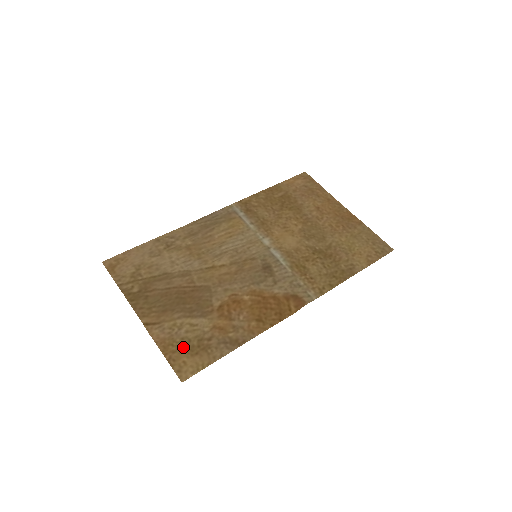
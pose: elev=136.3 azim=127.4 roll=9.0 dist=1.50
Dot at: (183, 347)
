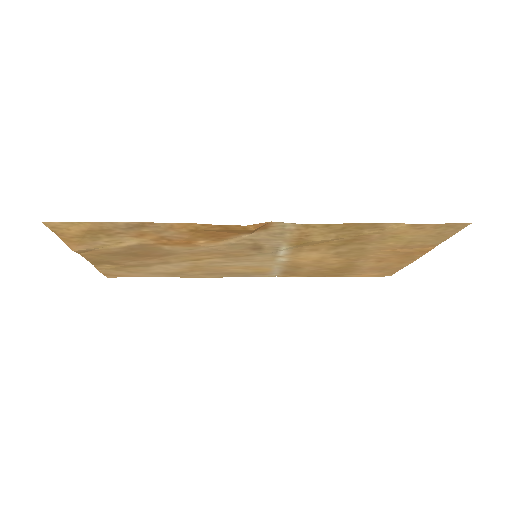
Dot at: (85, 237)
